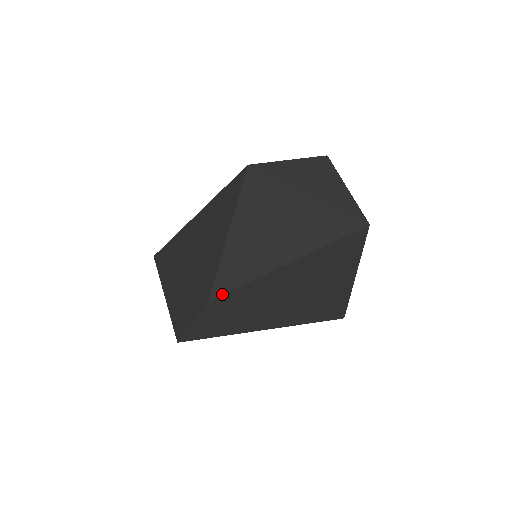
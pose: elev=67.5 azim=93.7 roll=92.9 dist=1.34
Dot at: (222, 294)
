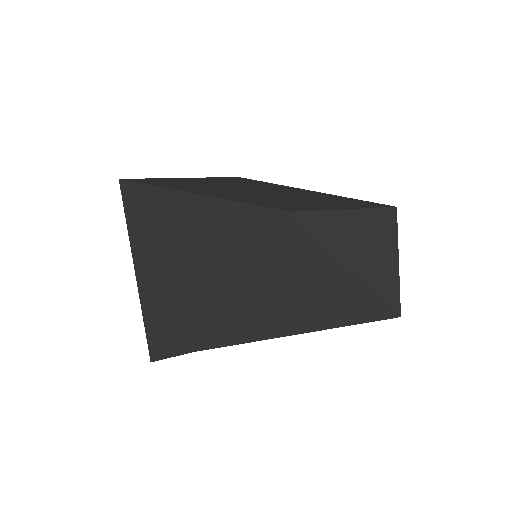
Dot at: (213, 348)
